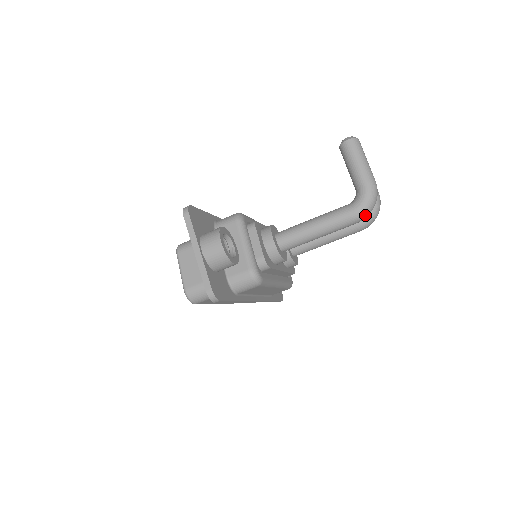
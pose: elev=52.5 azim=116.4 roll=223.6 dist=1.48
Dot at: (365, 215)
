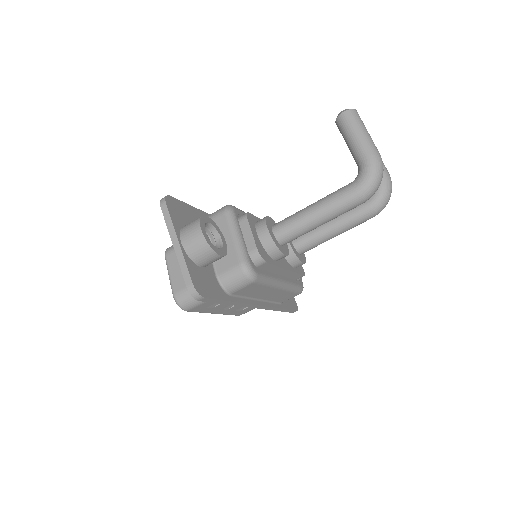
Dot at: (371, 192)
